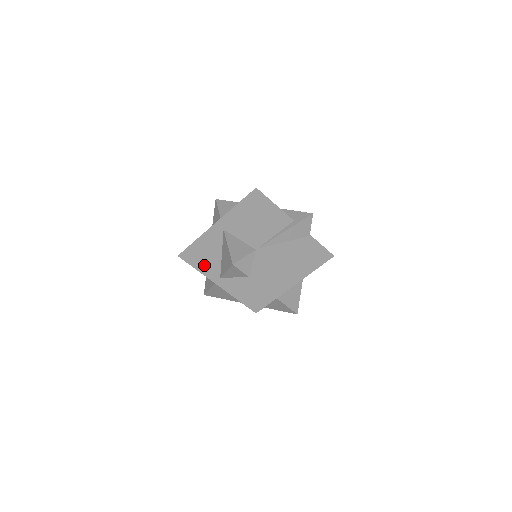
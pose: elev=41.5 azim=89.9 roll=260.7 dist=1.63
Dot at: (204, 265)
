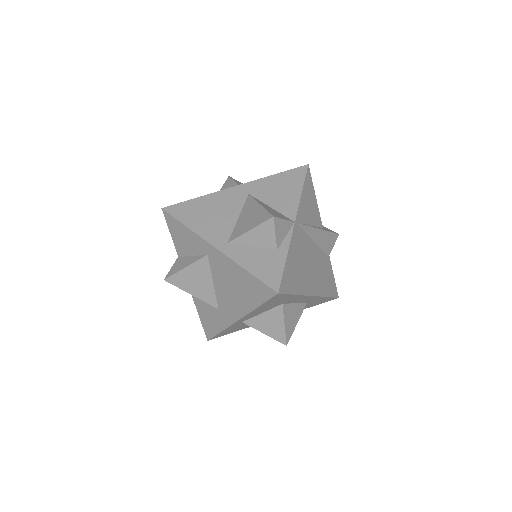
Dot at: (204, 225)
